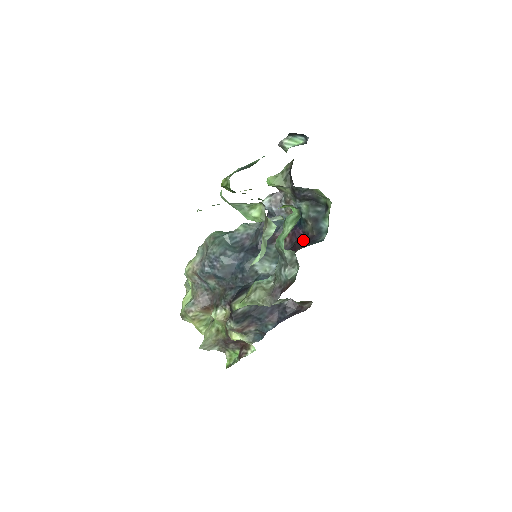
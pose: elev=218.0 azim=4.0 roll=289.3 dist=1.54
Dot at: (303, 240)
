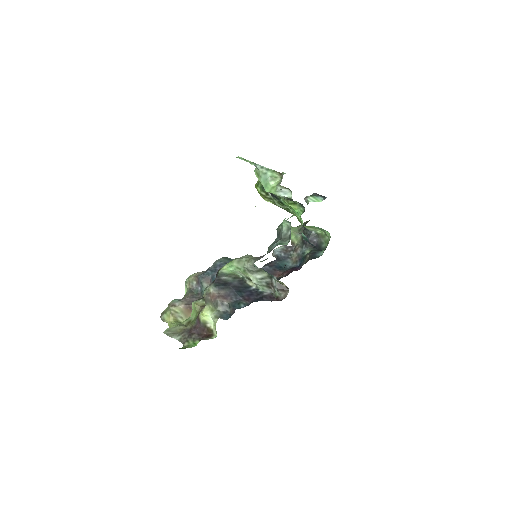
Dot at: occluded
